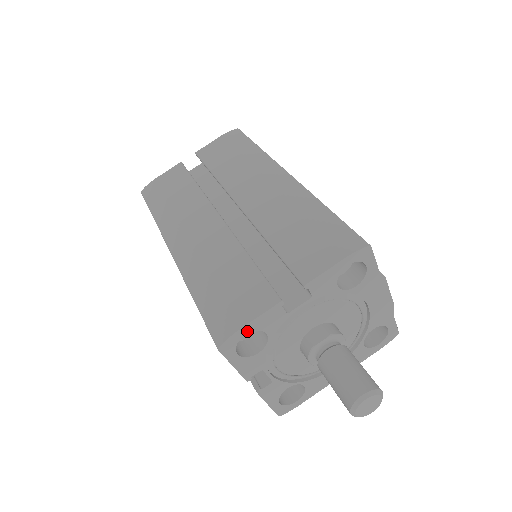
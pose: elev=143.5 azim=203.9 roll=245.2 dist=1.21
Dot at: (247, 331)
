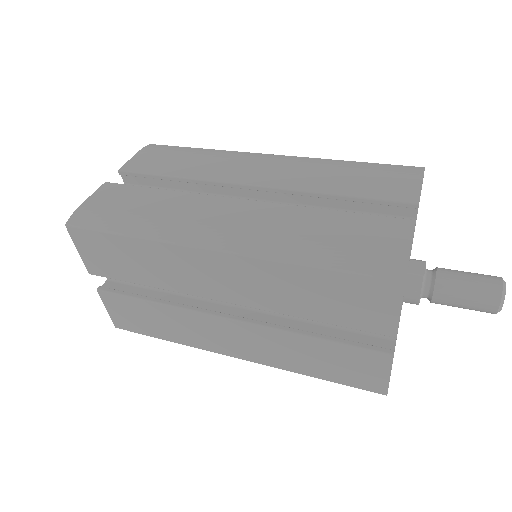
Dot at: occluded
